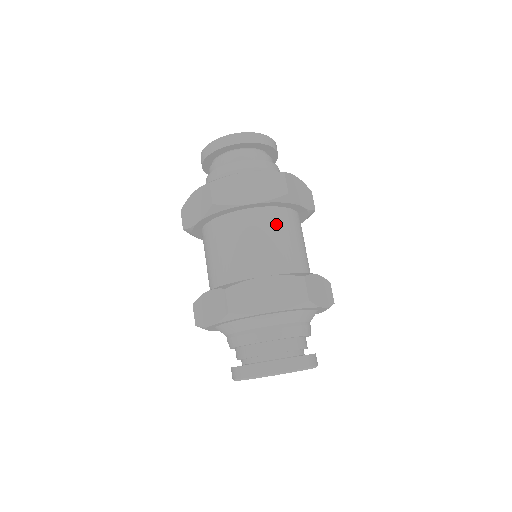
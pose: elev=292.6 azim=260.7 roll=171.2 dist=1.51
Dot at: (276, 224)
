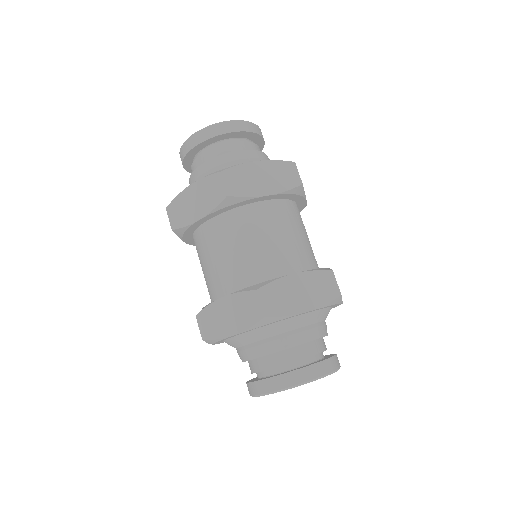
Dot at: (290, 218)
